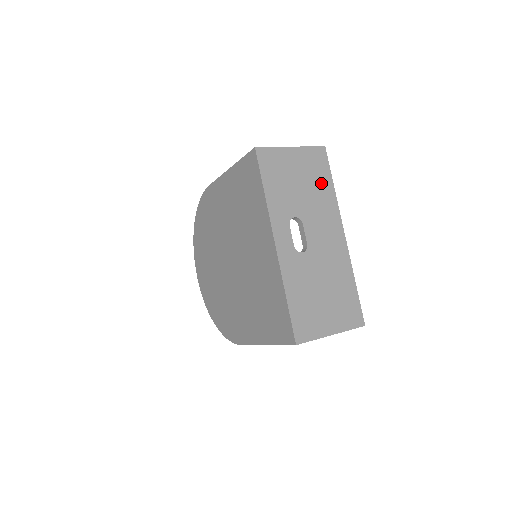
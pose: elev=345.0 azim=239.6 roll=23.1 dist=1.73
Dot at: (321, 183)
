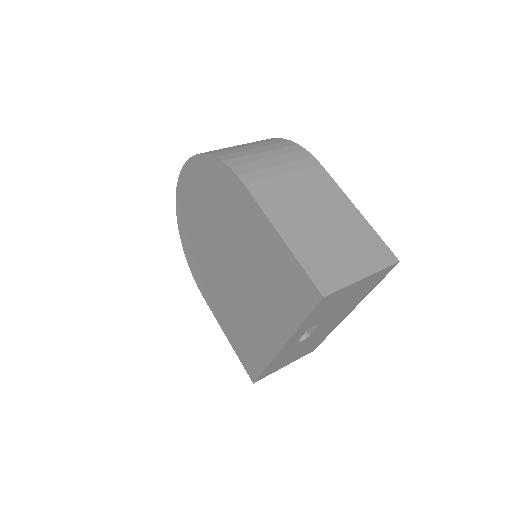
Dot at: (364, 291)
